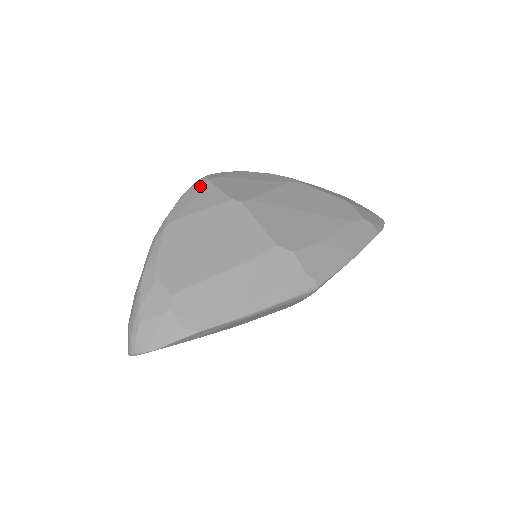
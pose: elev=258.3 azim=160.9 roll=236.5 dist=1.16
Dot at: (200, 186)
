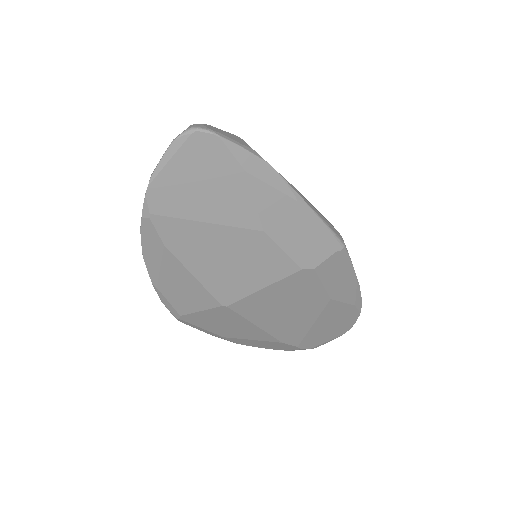
Dot at: occluded
